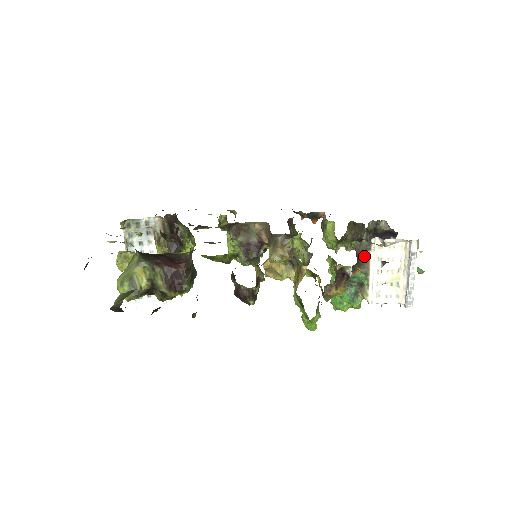
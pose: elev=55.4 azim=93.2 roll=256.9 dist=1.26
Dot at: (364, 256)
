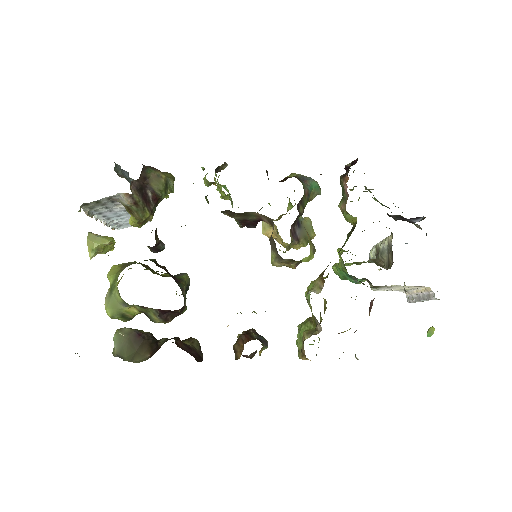
Dot at: occluded
